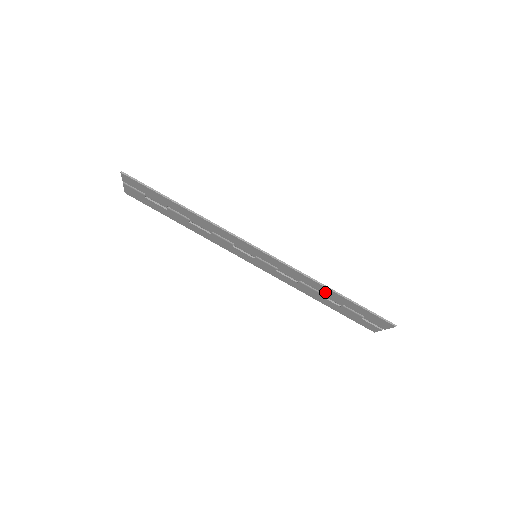
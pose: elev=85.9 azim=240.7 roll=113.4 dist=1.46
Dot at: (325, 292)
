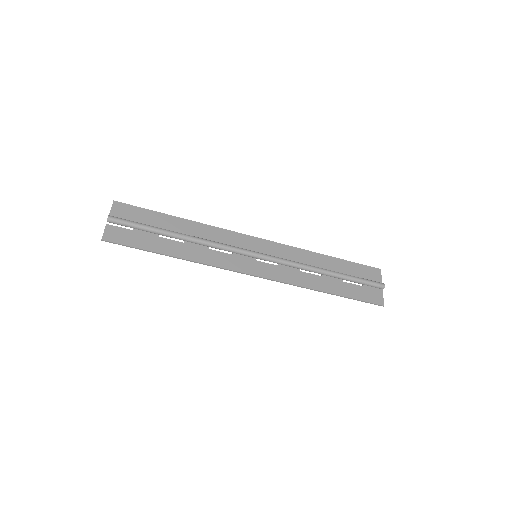
Dot at: (322, 282)
